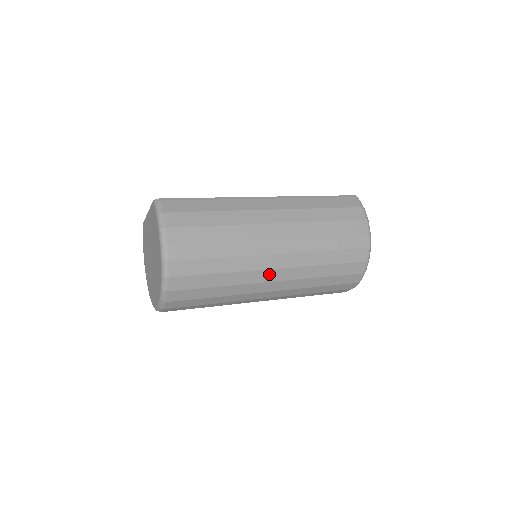
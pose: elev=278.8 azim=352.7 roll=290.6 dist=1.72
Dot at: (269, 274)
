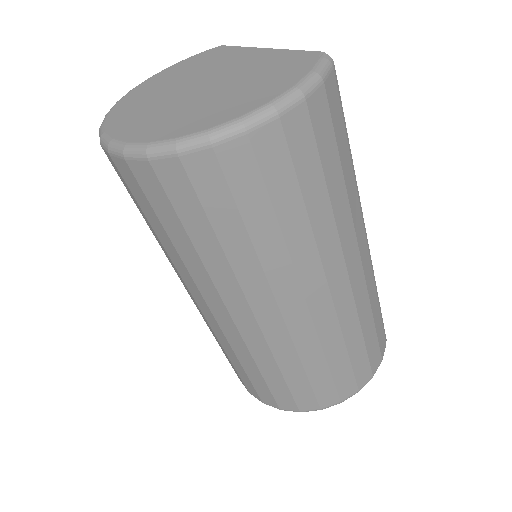
Dot at: (268, 306)
